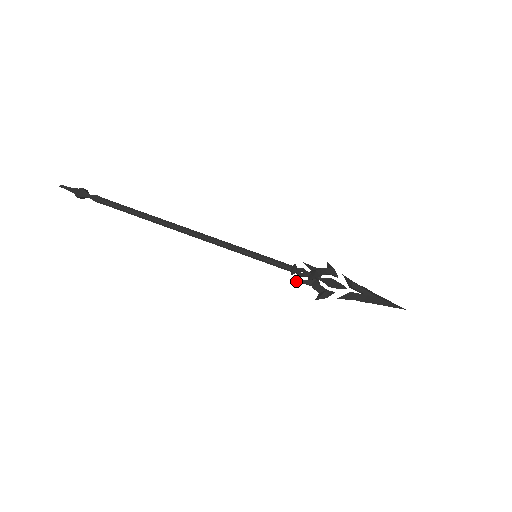
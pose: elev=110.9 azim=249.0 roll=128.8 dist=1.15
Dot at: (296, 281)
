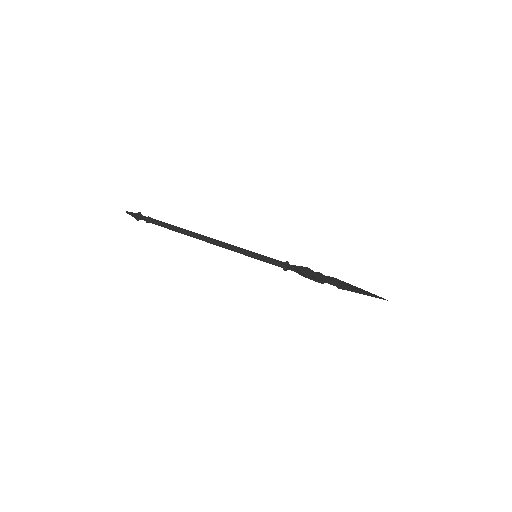
Dot at: (284, 264)
